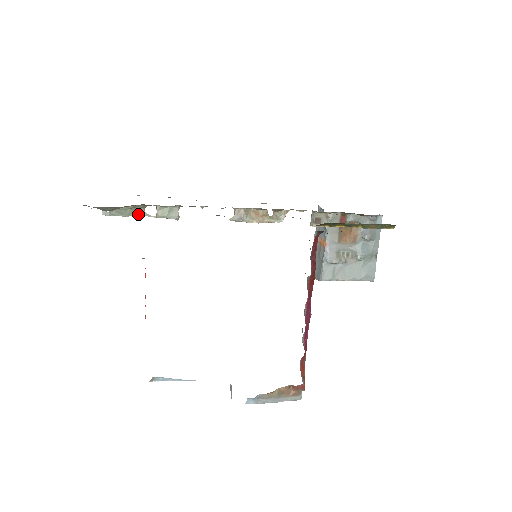
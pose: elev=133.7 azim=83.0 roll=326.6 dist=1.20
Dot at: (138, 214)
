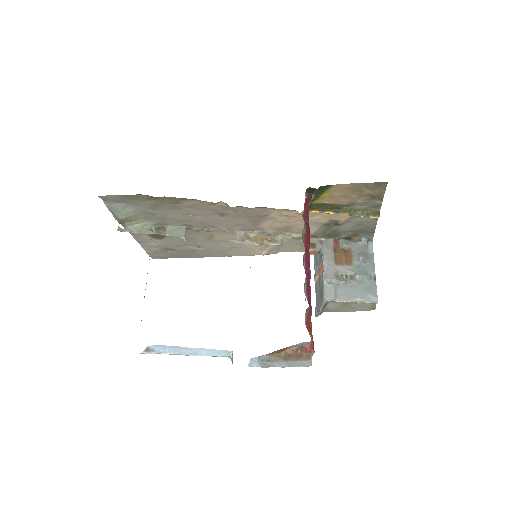
Dot at: (149, 232)
